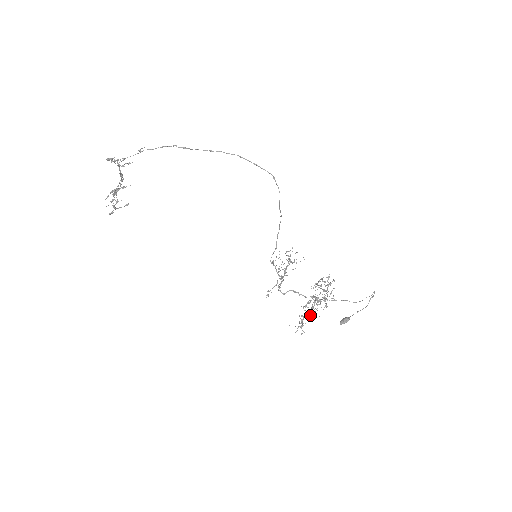
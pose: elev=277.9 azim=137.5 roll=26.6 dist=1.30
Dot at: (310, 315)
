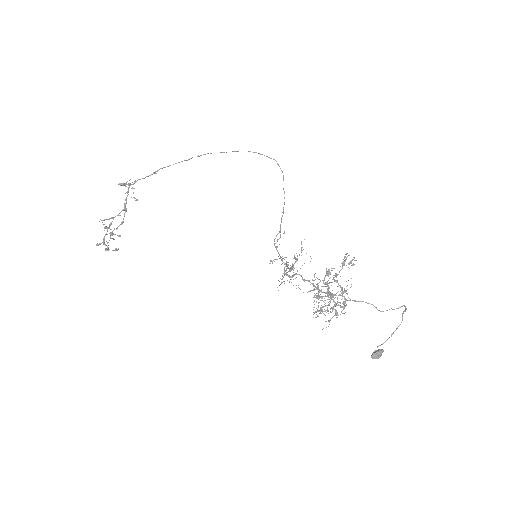
Dot at: occluded
